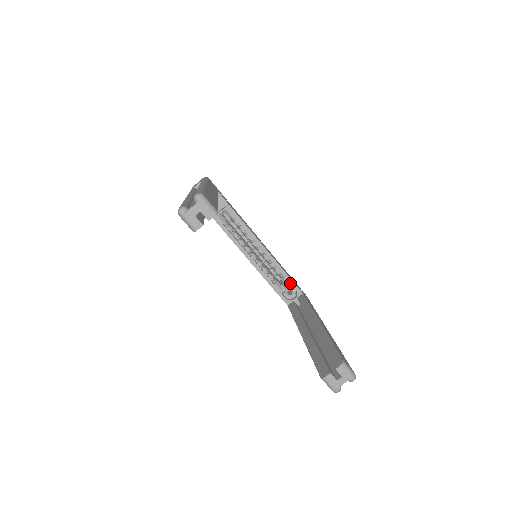
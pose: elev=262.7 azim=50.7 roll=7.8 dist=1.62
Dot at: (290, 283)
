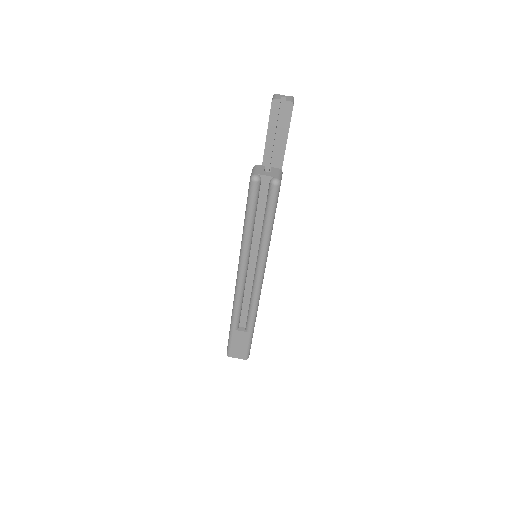
Dot at: occluded
